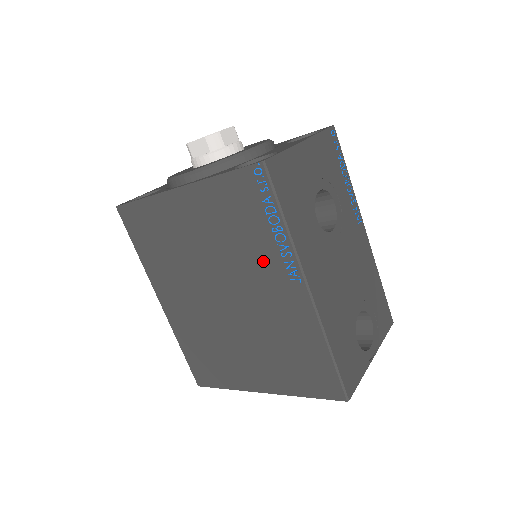
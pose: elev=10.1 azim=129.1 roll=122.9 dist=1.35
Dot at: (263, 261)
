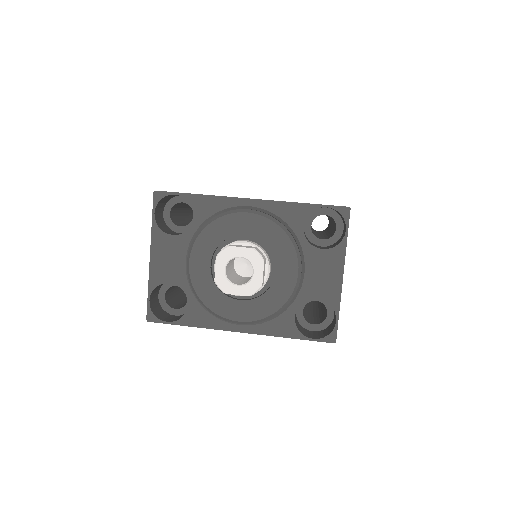
Dot at: occluded
